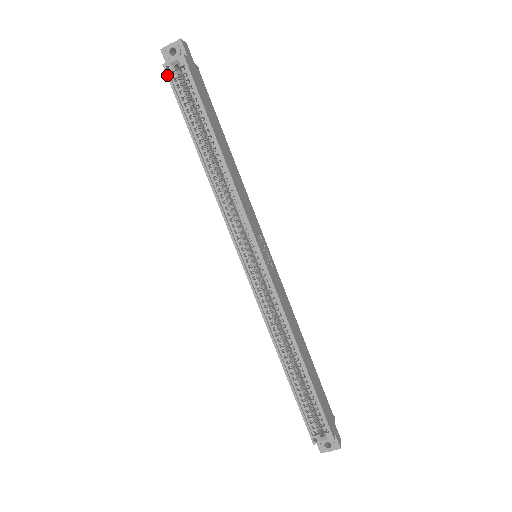
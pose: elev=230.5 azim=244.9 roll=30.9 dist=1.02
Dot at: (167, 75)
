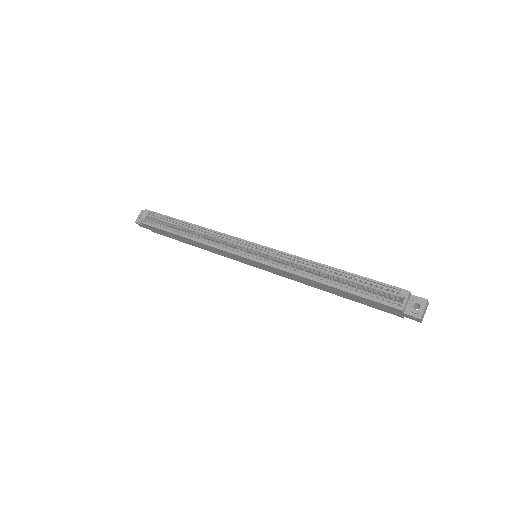
Dot at: (143, 223)
